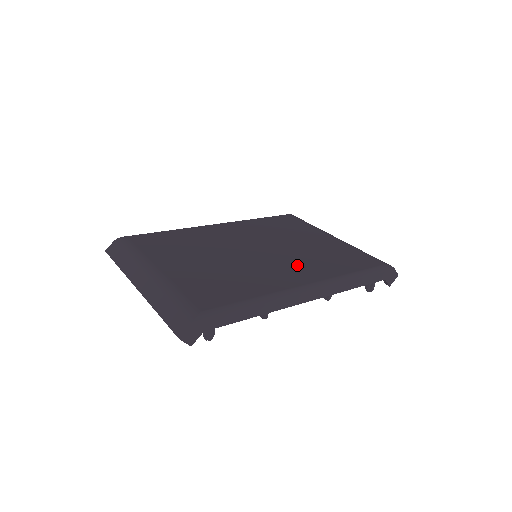
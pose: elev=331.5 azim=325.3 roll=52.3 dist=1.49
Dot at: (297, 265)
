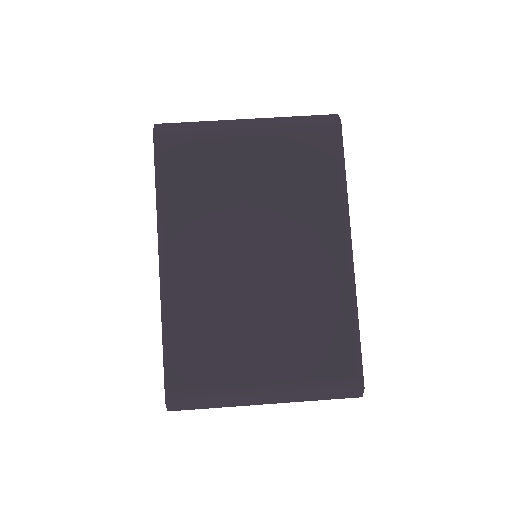
Dot at: (307, 233)
